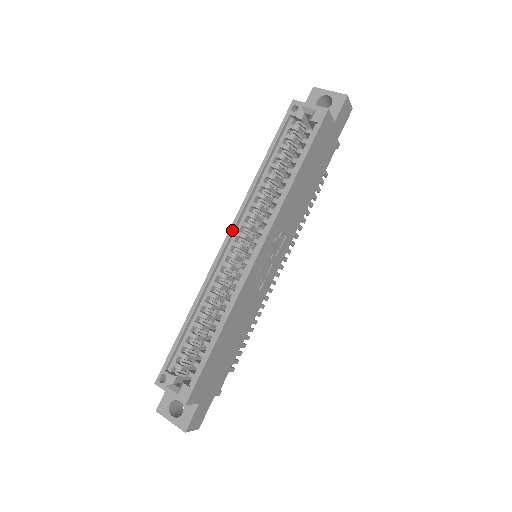
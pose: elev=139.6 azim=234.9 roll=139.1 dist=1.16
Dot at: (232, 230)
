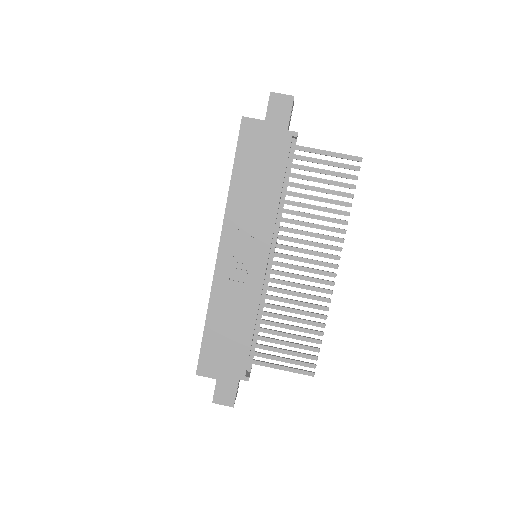
Dot at: occluded
